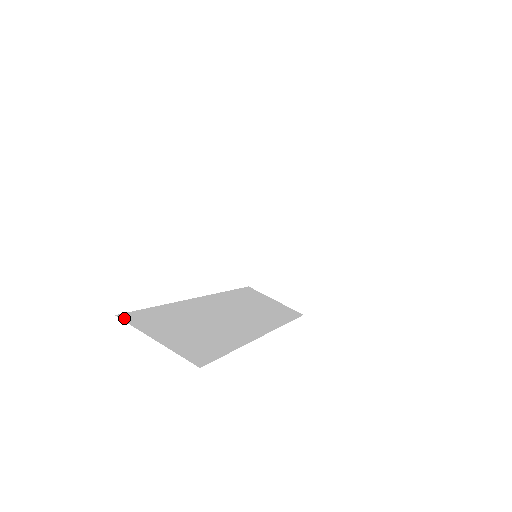
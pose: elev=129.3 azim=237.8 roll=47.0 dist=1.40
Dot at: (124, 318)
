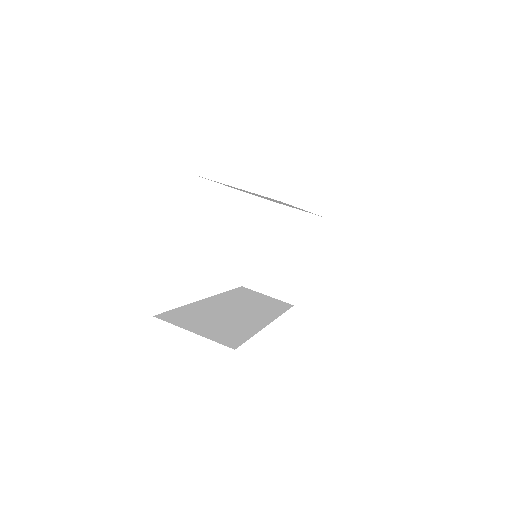
Dot at: (161, 318)
